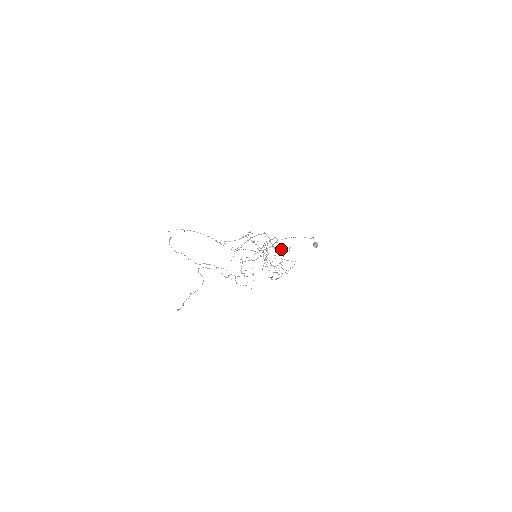
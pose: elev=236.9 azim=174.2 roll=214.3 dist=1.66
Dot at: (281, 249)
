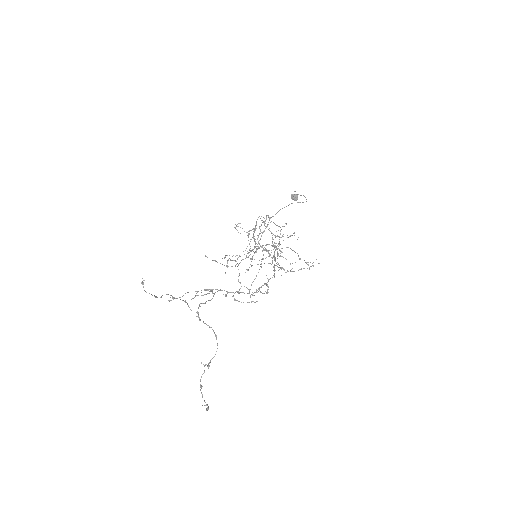
Dot at: occluded
